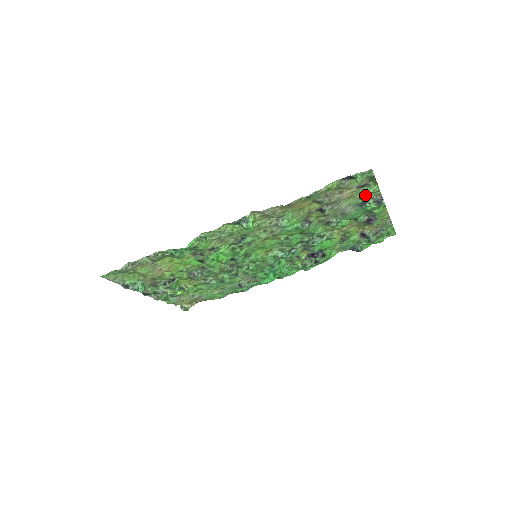
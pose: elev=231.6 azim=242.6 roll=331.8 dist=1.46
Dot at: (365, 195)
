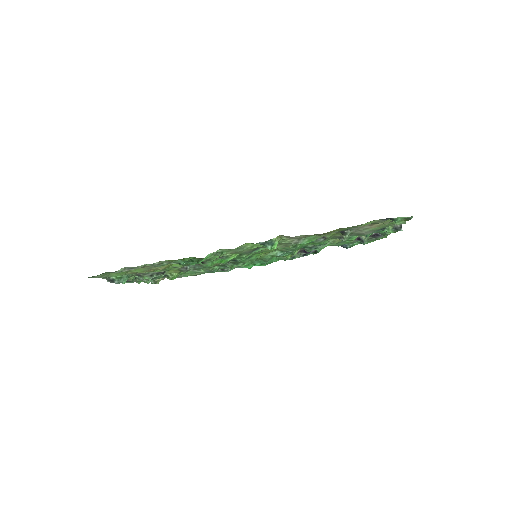
Dot at: (389, 224)
